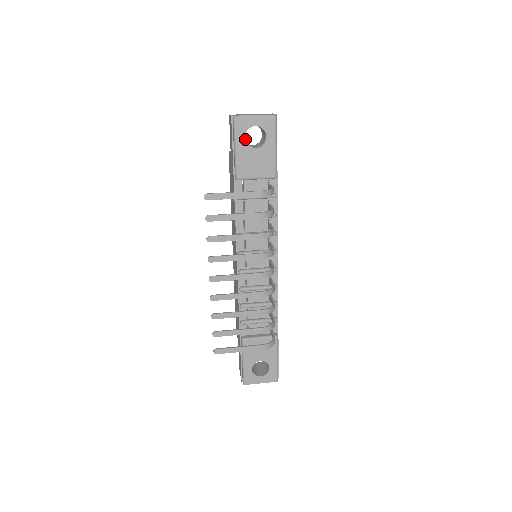
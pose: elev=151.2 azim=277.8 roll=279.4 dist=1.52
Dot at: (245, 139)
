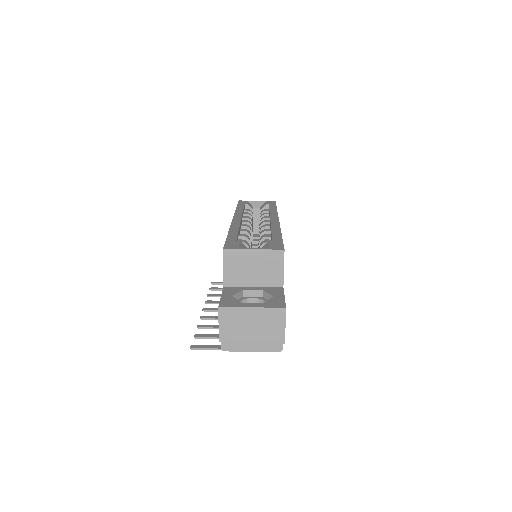
Dot at: occluded
